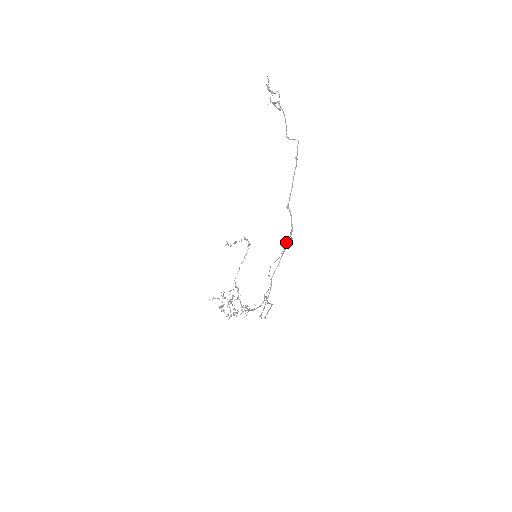
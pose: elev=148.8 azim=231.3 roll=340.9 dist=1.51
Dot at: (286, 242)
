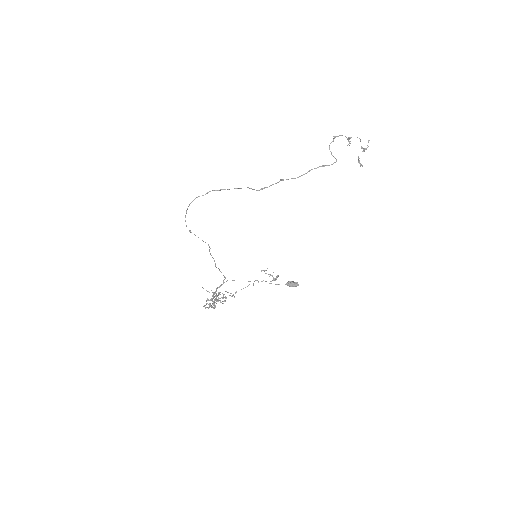
Dot at: occluded
